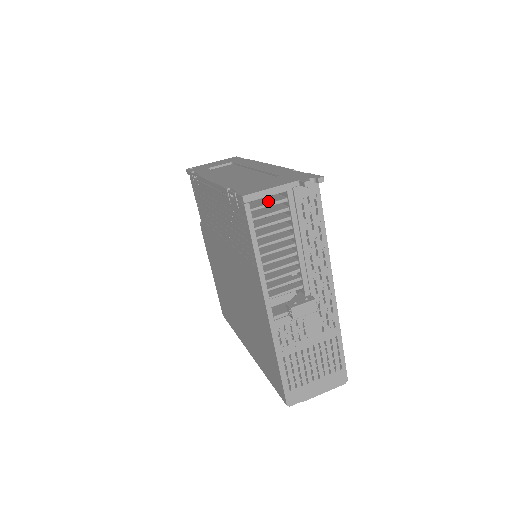
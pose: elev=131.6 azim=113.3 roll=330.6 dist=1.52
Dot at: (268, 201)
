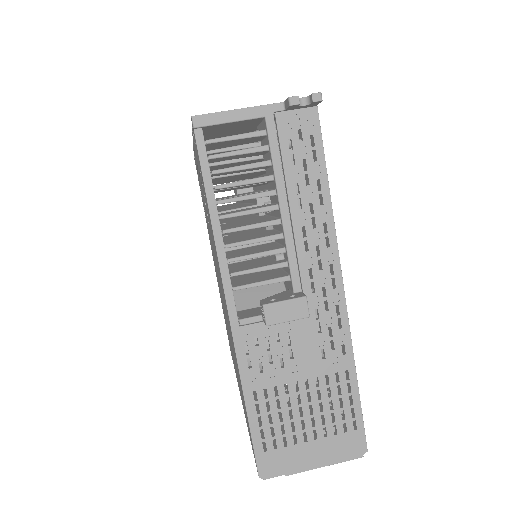
Dot at: occluded
